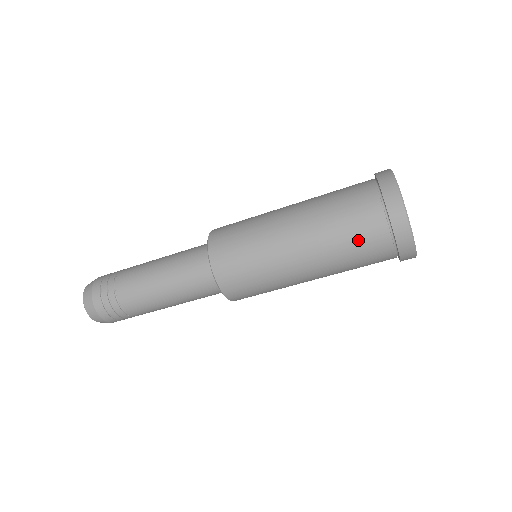
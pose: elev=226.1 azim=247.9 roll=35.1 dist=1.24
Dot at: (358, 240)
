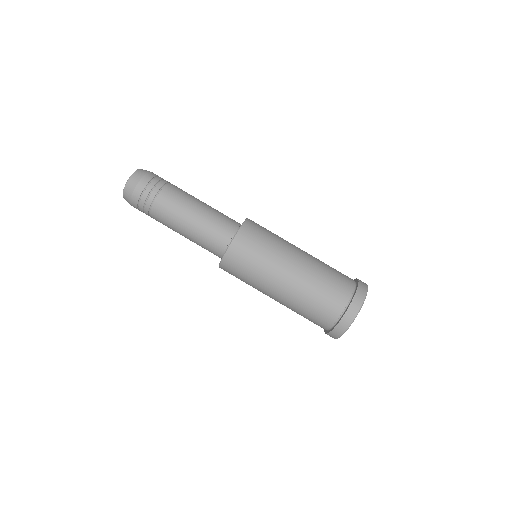
Dot at: (322, 303)
